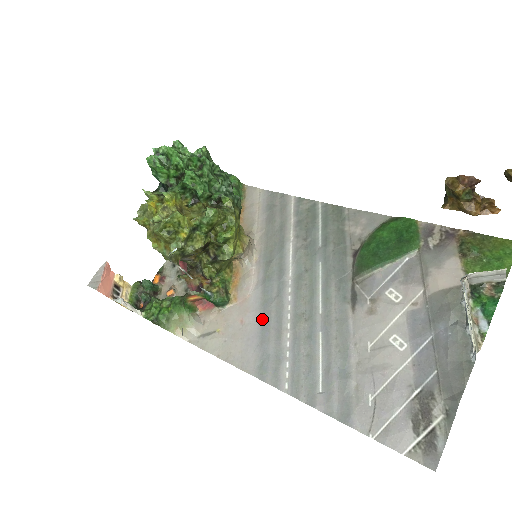
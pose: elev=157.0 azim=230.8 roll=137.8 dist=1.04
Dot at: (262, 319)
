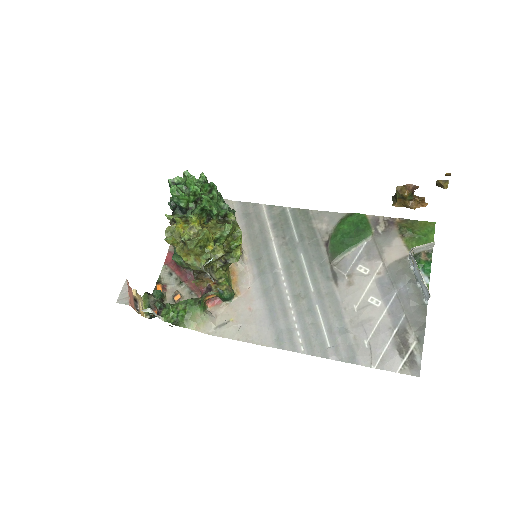
Dot at: (267, 304)
